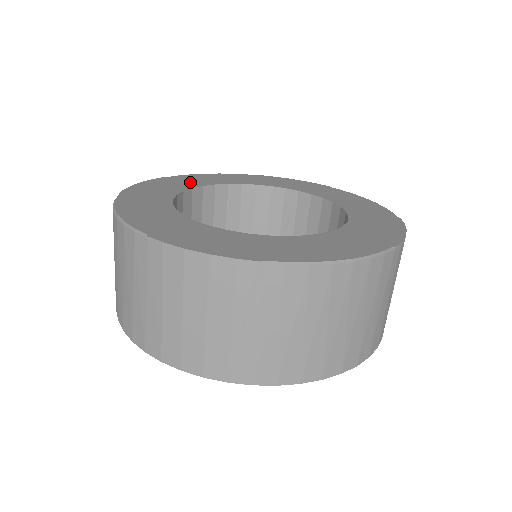
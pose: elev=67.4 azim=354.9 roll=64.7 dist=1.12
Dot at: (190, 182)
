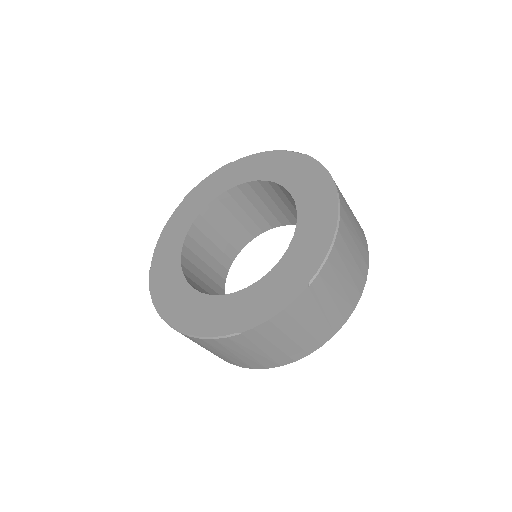
Dot at: (235, 176)
